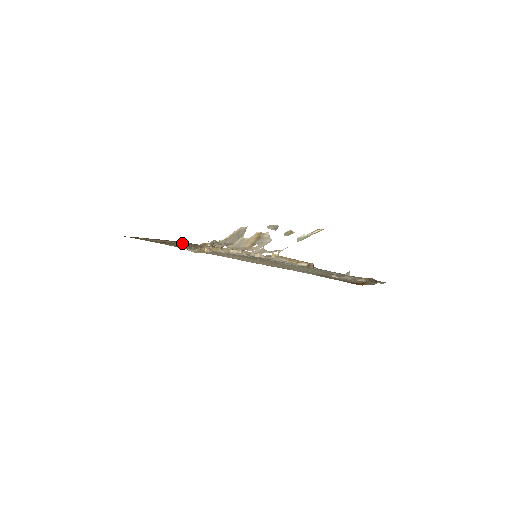
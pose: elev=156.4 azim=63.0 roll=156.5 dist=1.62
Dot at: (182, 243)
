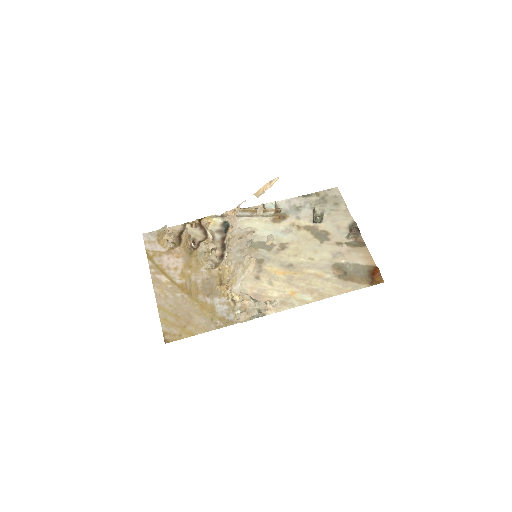
Dot at: (173, 276)
